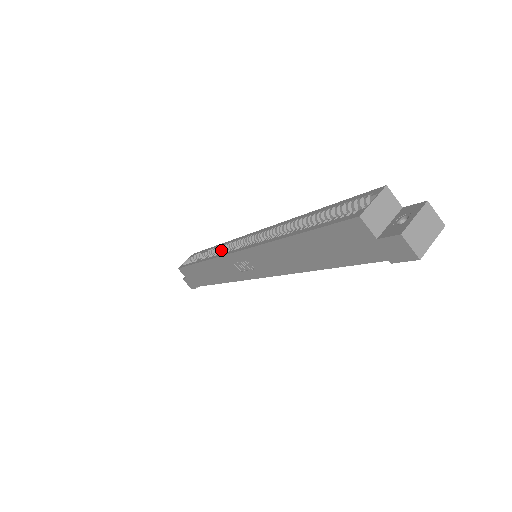
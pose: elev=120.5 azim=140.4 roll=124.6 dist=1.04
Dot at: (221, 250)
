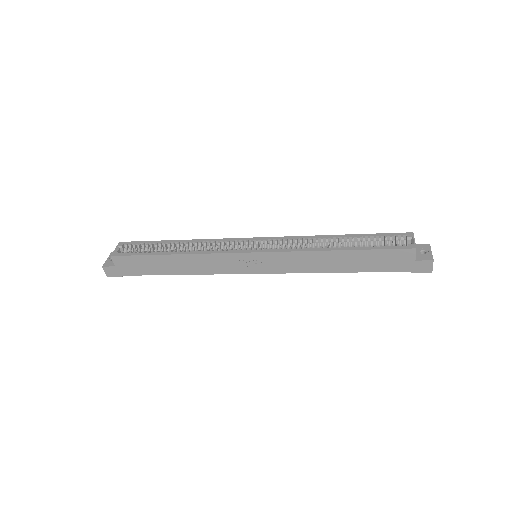
Dot at: (201, 246)
